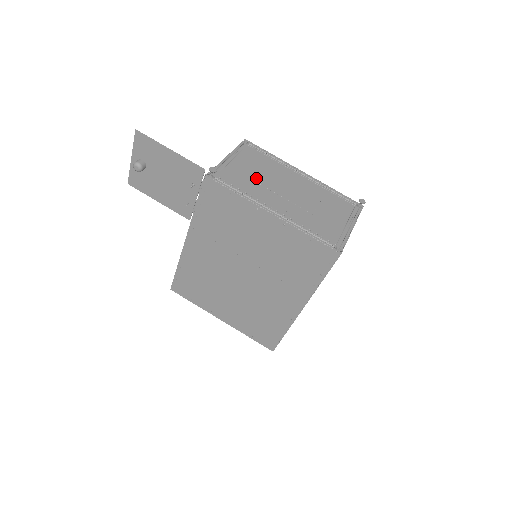
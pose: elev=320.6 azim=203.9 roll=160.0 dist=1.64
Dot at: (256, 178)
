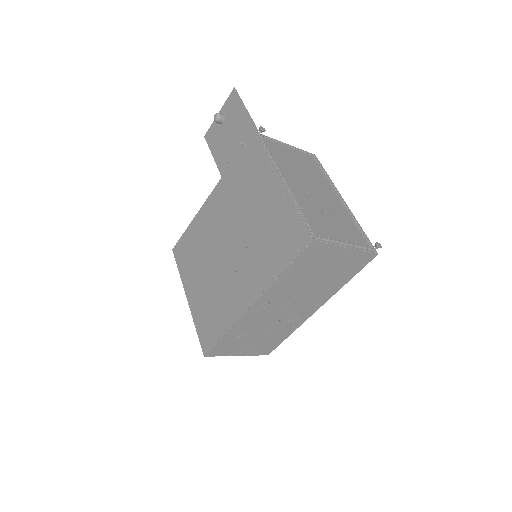
Dot at: (295, 165)
